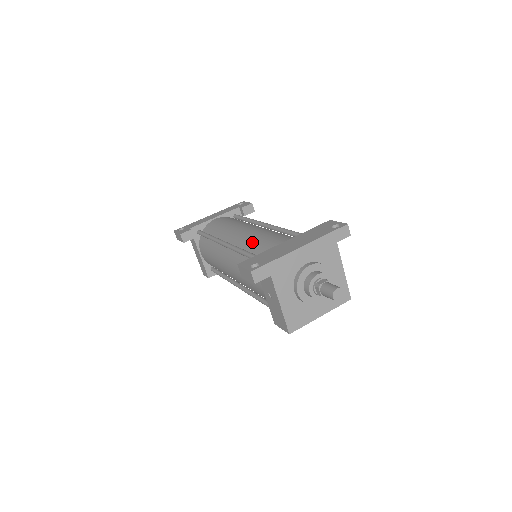
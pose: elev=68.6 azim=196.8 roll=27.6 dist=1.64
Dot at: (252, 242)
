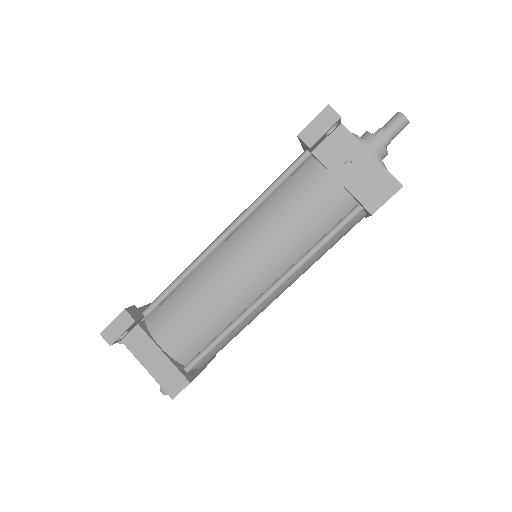
Dot at: occluded
